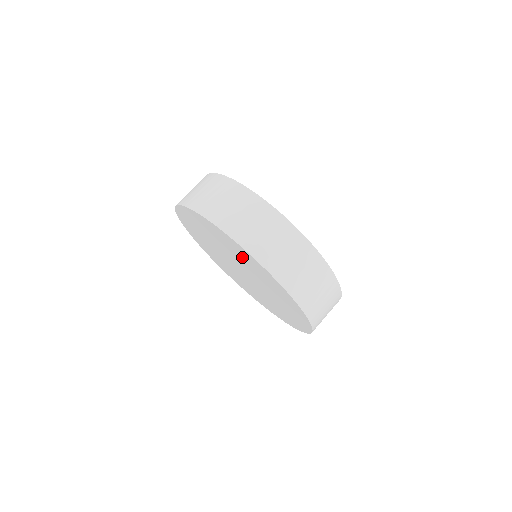
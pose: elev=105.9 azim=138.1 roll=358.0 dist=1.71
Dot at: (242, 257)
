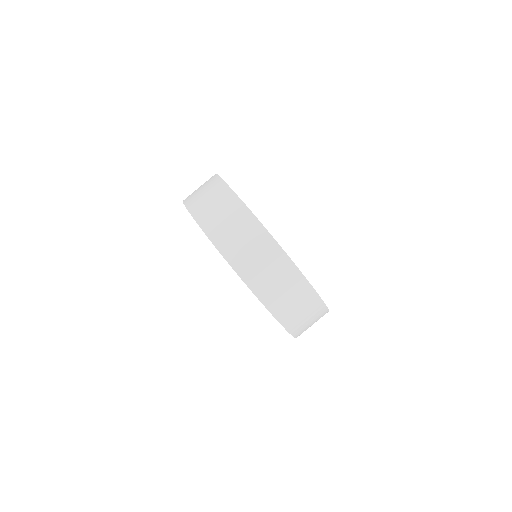
Dot at: occluded
